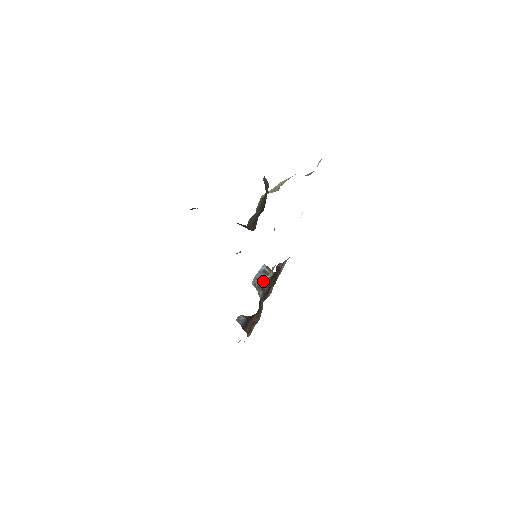
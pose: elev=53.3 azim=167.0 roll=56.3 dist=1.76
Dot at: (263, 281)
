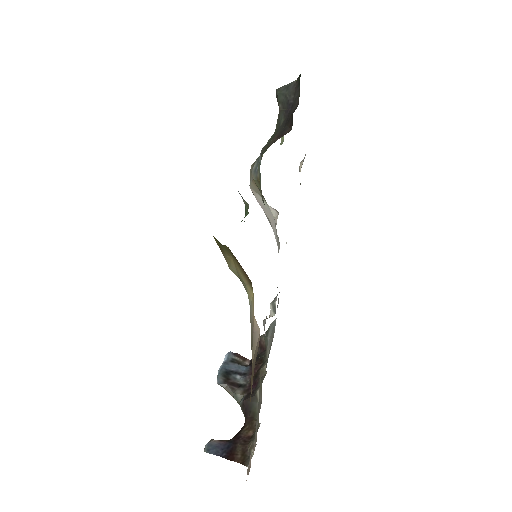
Dot at: (236, 374)
